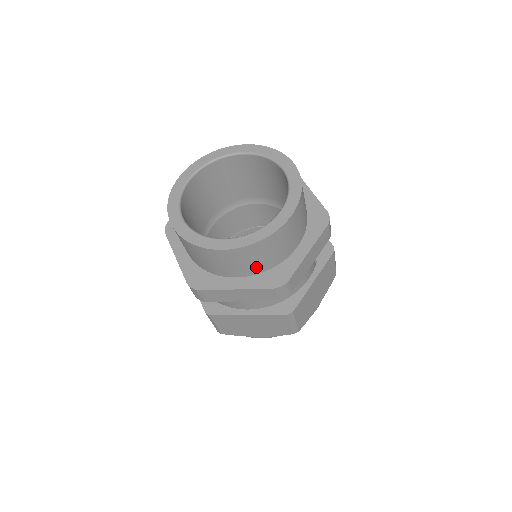
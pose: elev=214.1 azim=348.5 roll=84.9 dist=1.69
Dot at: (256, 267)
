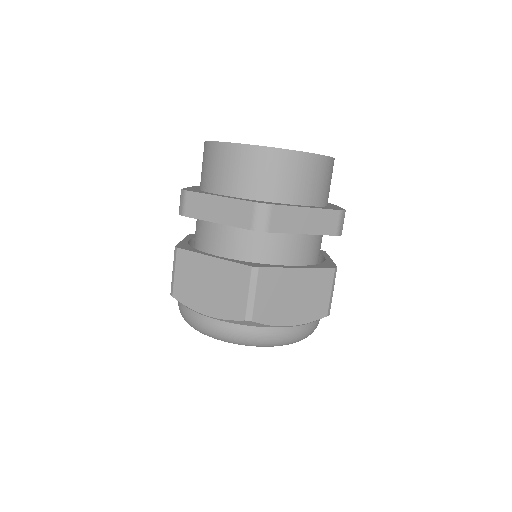
Dot at: (317, 194)
